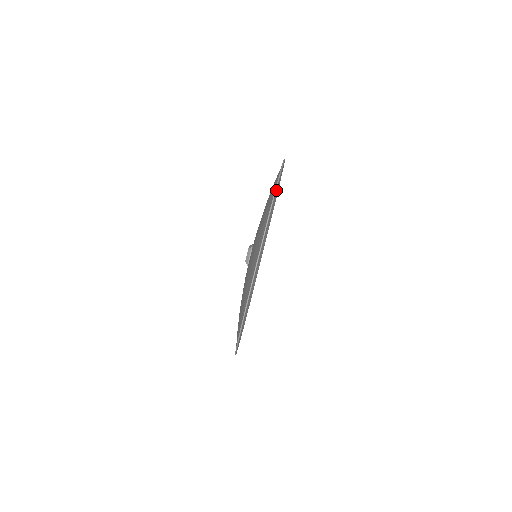
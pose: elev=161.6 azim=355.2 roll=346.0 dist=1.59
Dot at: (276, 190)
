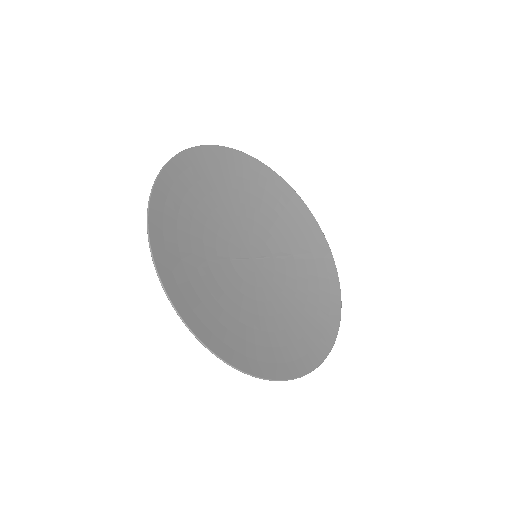
Dot at: (290, 196)
